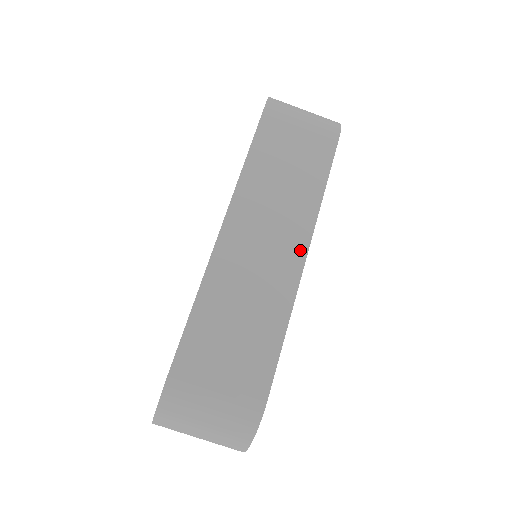
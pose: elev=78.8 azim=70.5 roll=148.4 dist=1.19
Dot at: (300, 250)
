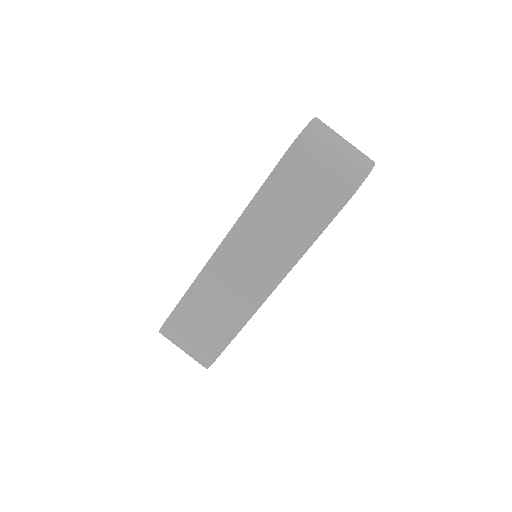
Dot at: (269, 286)
